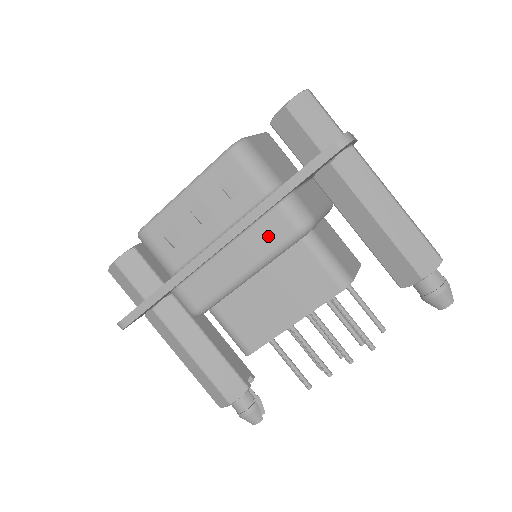
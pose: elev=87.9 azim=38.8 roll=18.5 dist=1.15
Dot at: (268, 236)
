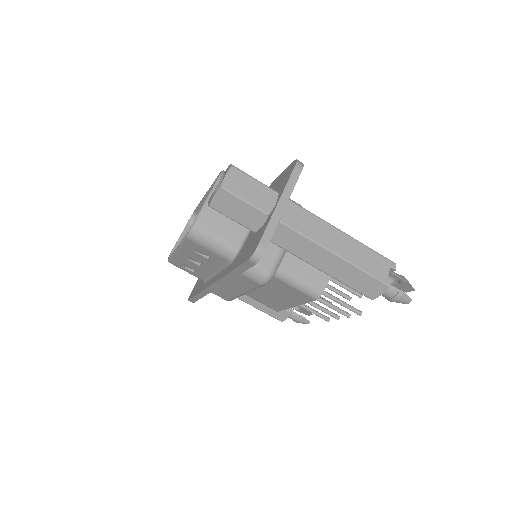
Dot at: (243, 283)
